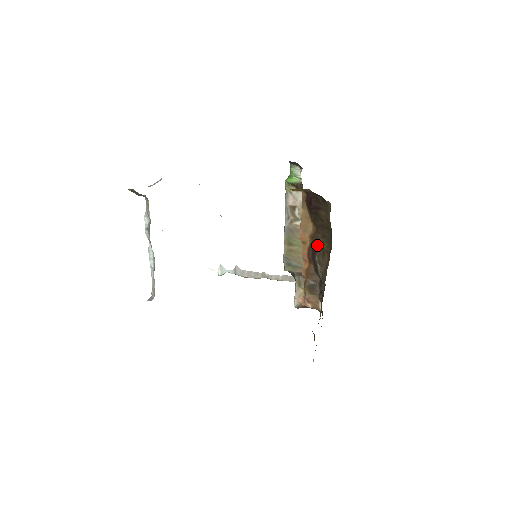
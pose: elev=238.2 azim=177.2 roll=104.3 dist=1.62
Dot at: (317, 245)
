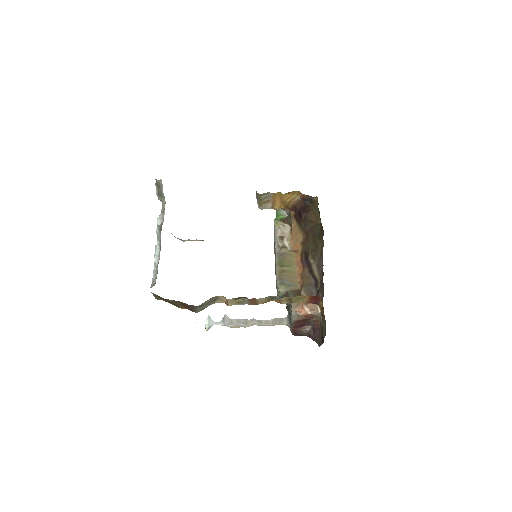
Dot at: (309, 246)
